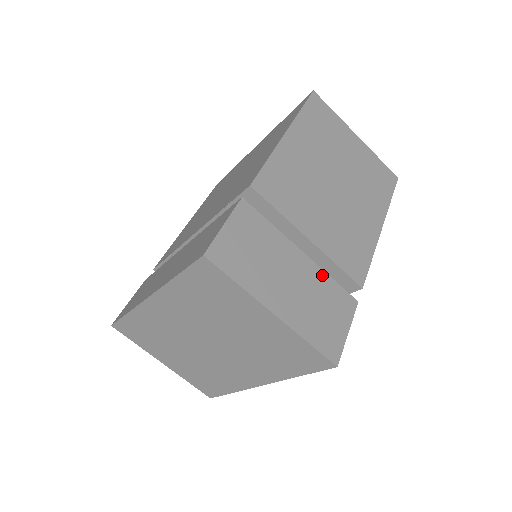
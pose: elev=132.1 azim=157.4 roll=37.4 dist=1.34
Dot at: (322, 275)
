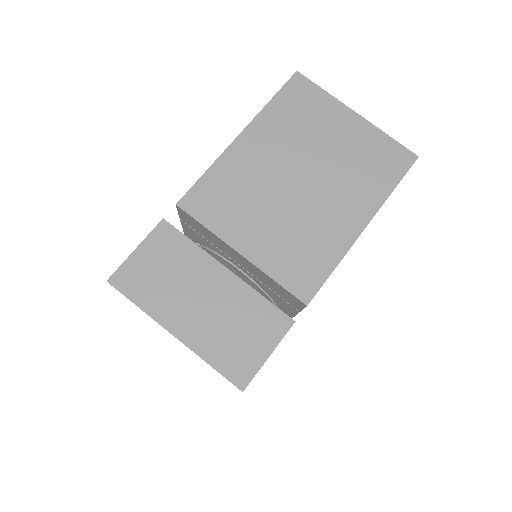
Dot at: (248, 293)
